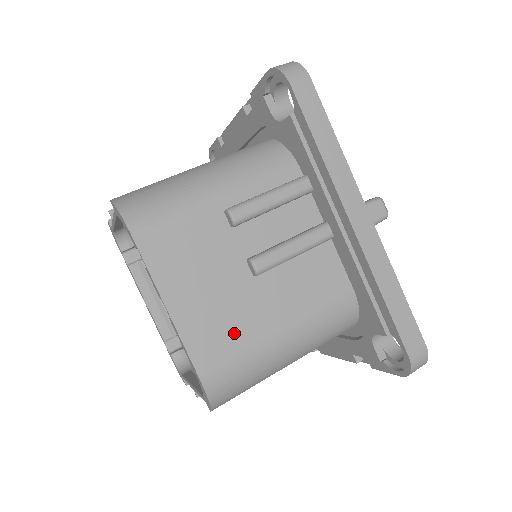
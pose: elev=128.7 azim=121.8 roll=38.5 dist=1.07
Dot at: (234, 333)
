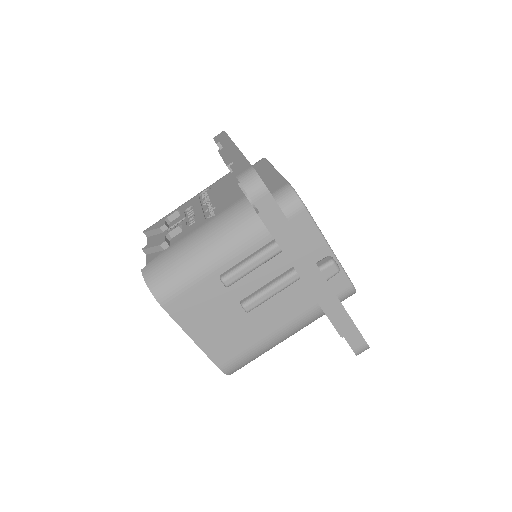
Dot at: (237, 343)
